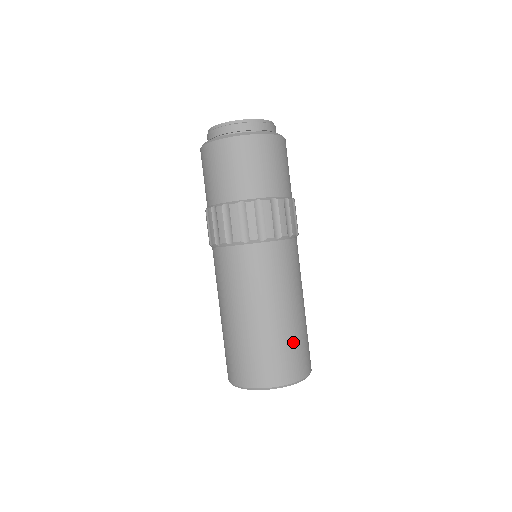
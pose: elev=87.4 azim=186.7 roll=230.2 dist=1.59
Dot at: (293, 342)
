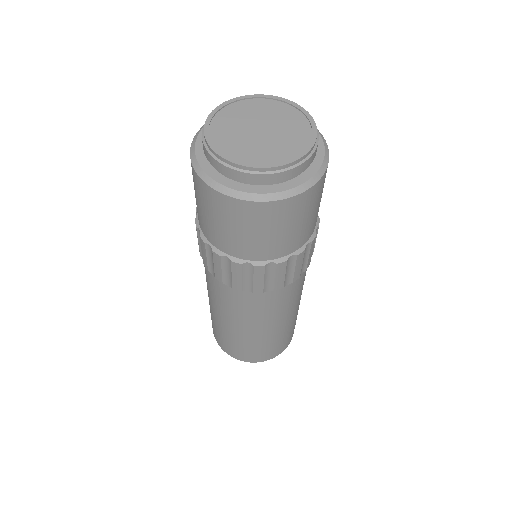
Dot at: (282, 338)
